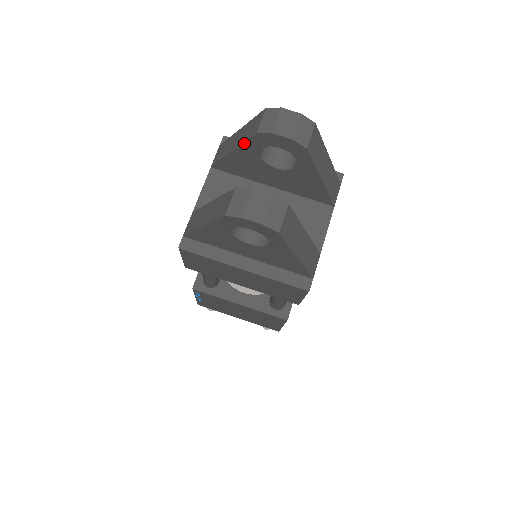
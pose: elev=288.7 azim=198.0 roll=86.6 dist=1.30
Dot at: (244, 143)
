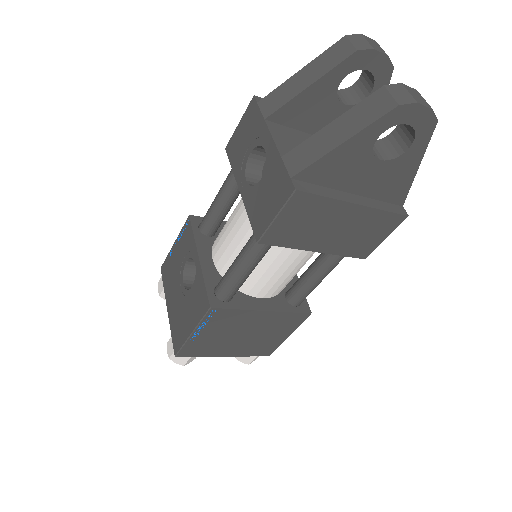
Dot at: (333, 69)
